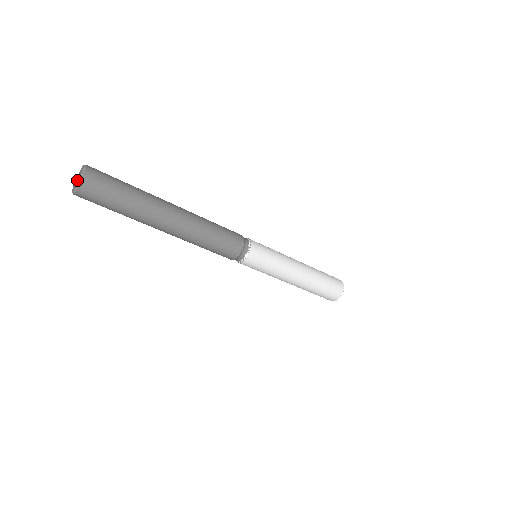
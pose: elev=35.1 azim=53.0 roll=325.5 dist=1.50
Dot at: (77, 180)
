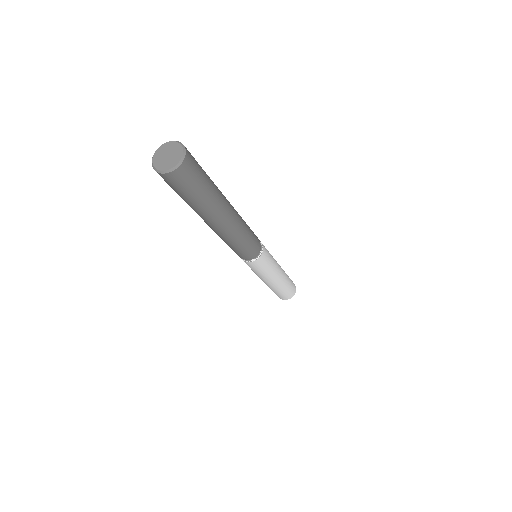
Dot at: (167, 159)
